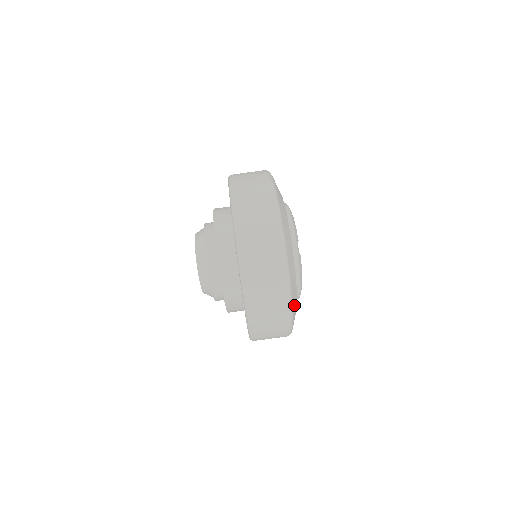
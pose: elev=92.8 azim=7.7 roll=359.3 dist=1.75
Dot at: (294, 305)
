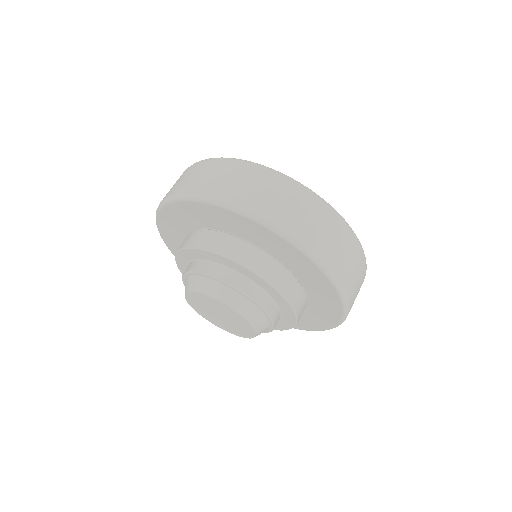
Dot at: occluded
